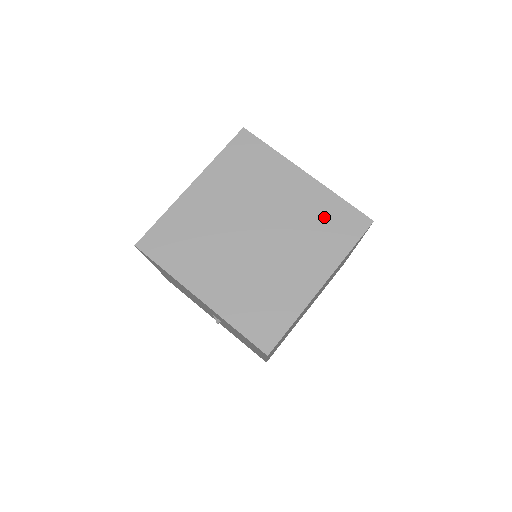
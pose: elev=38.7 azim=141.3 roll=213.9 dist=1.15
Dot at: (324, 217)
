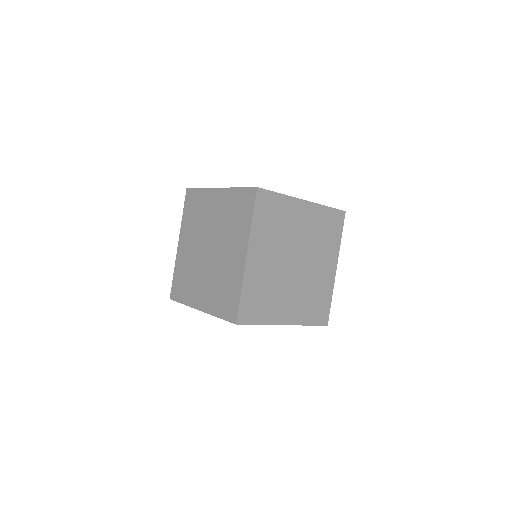
Dot at: (234, 209)
